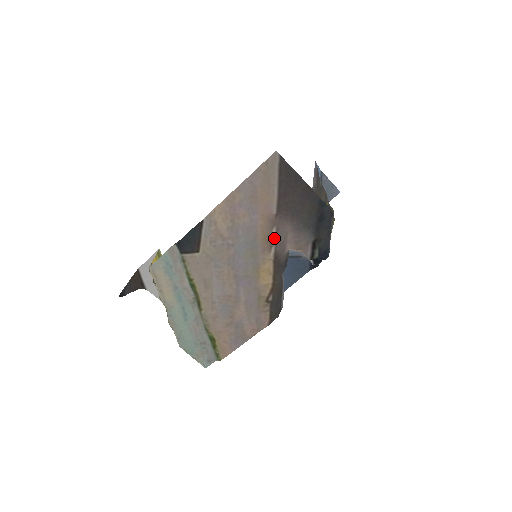
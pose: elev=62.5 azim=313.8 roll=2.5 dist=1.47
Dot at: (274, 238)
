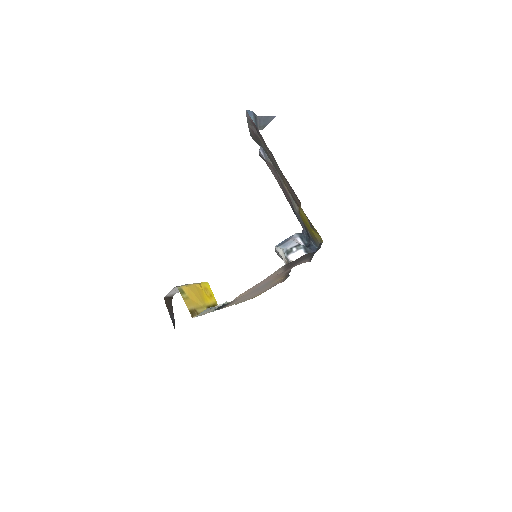
Dot at: occluded
